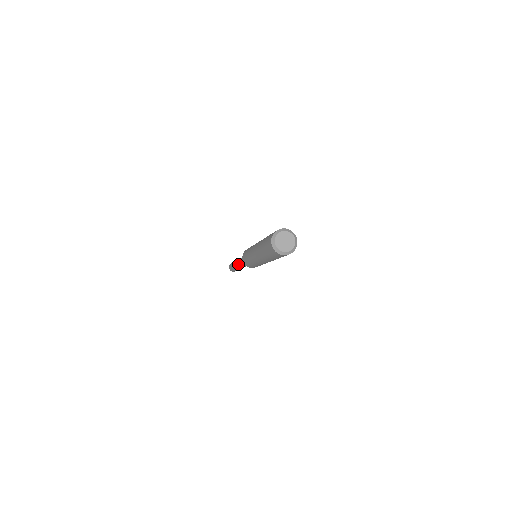
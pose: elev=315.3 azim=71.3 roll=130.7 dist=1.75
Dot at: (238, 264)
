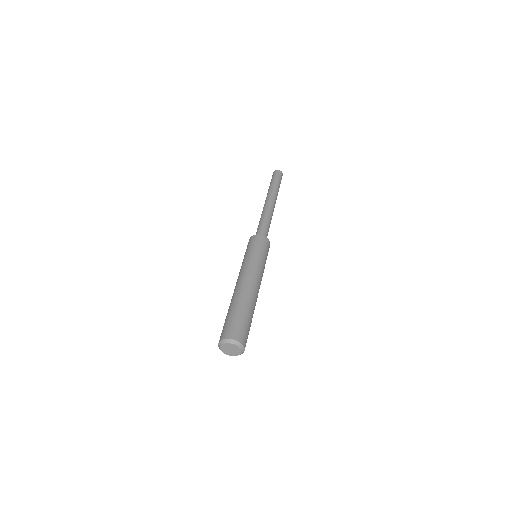
Dot at: occluded
